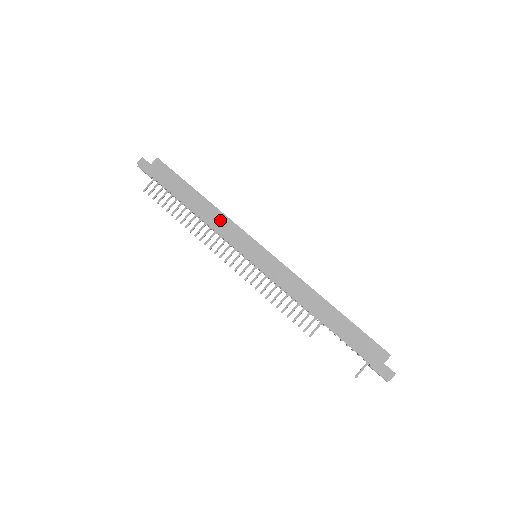
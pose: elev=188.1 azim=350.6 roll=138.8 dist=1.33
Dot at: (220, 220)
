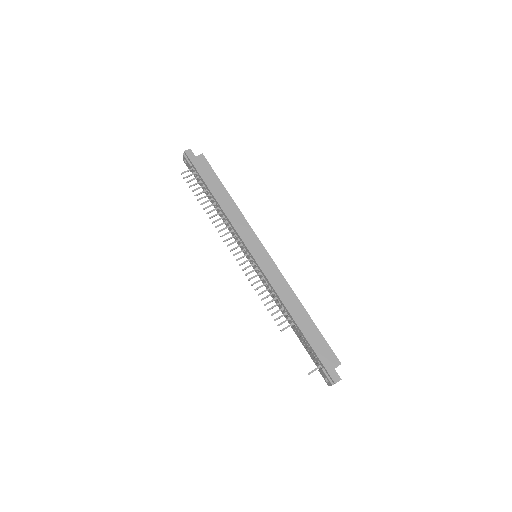
Dot at: (238, 218)
